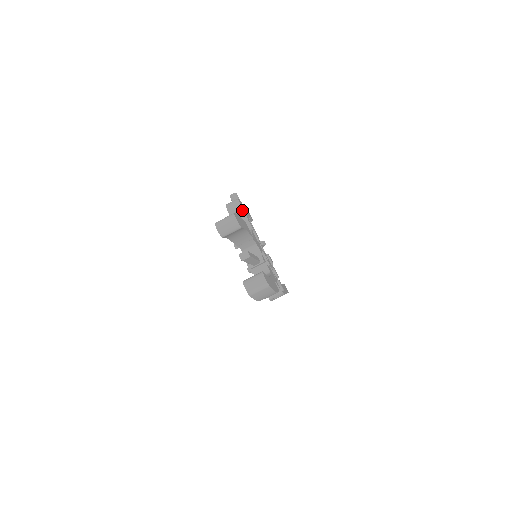
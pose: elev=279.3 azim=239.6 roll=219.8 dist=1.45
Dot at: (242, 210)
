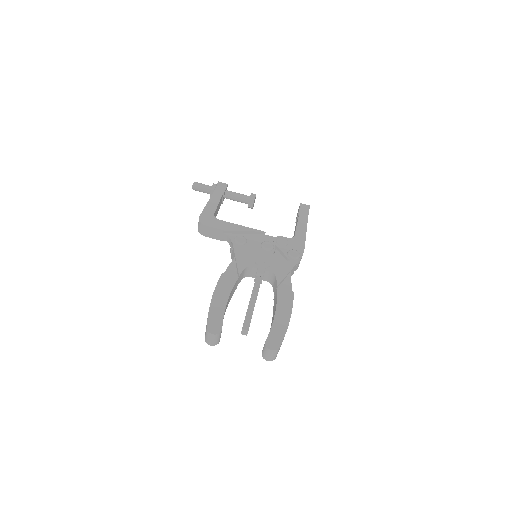
Dot at: (211, 228)
